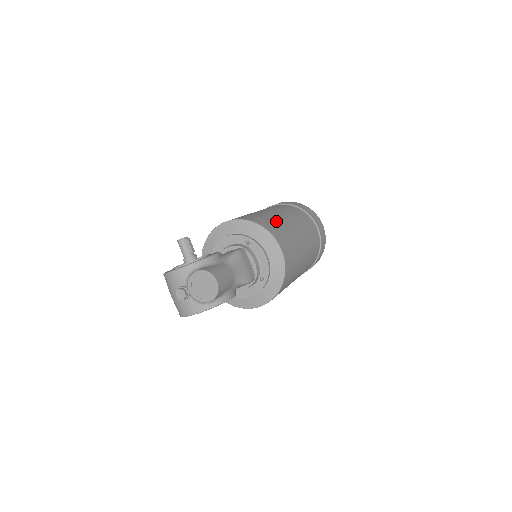
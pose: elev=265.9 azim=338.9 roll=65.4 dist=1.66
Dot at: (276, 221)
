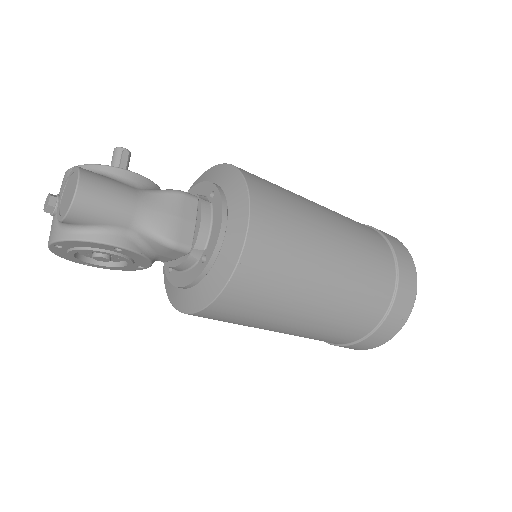
Dot at: (292, 197)
